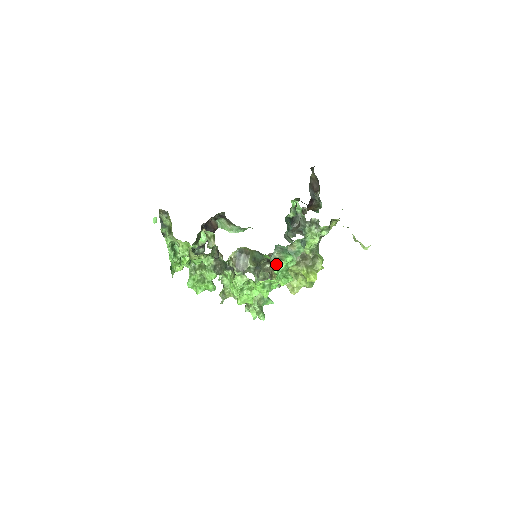
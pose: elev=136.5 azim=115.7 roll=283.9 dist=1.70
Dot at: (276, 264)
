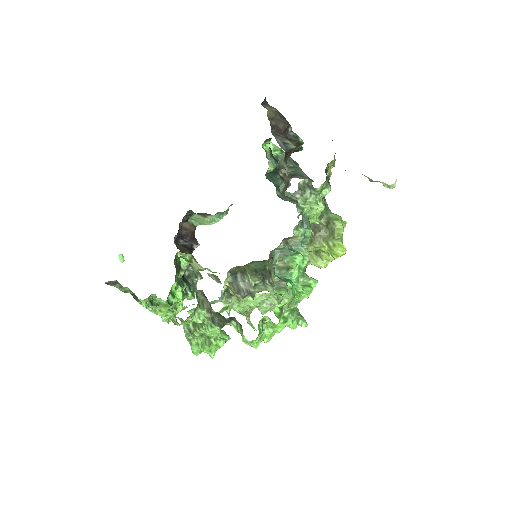
Dot at: (285, 277)
